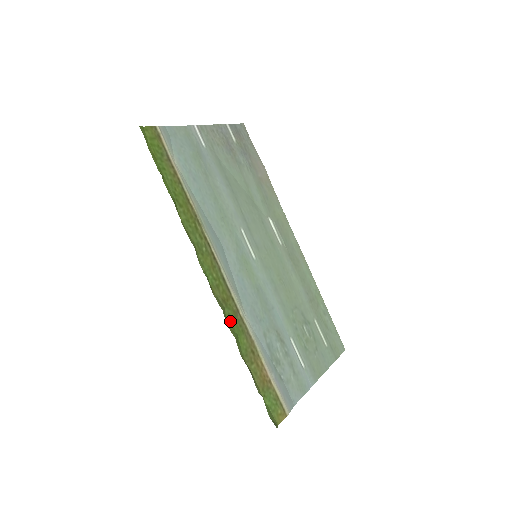
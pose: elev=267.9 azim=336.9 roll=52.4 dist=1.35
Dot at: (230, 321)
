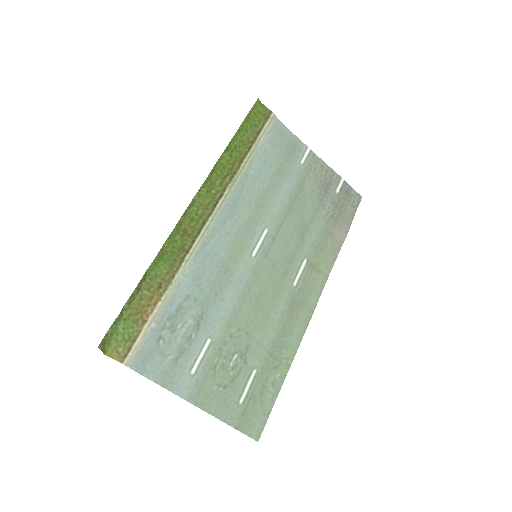
Dot at: (171, 245)
